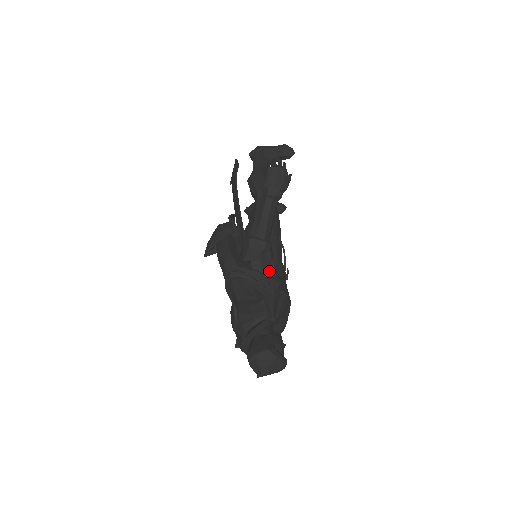
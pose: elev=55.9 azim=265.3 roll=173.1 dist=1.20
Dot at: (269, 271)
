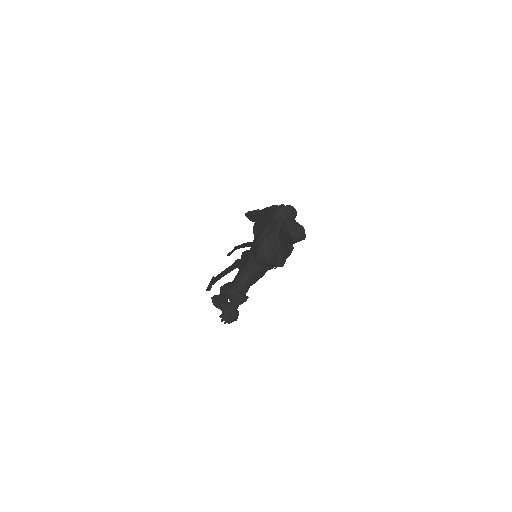
Dot at: occluded
